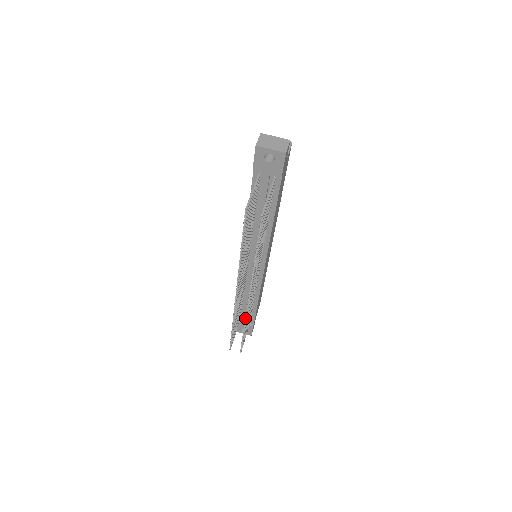
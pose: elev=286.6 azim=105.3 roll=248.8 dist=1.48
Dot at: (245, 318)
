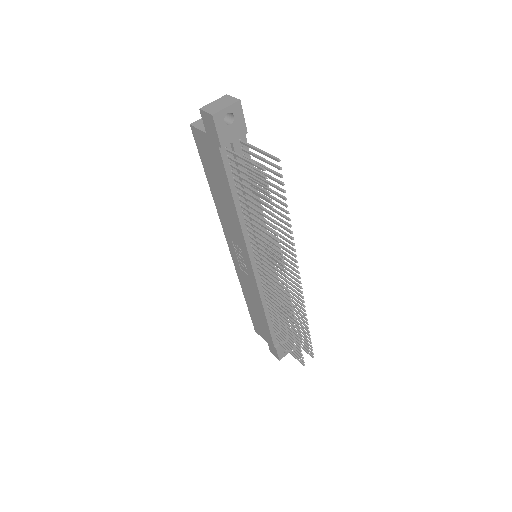
Dot at: (303, 310)
